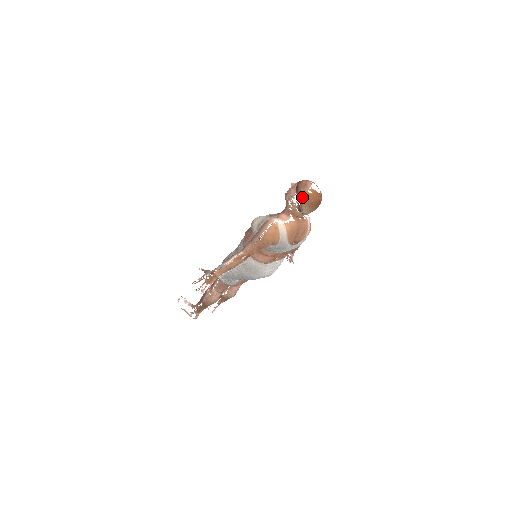
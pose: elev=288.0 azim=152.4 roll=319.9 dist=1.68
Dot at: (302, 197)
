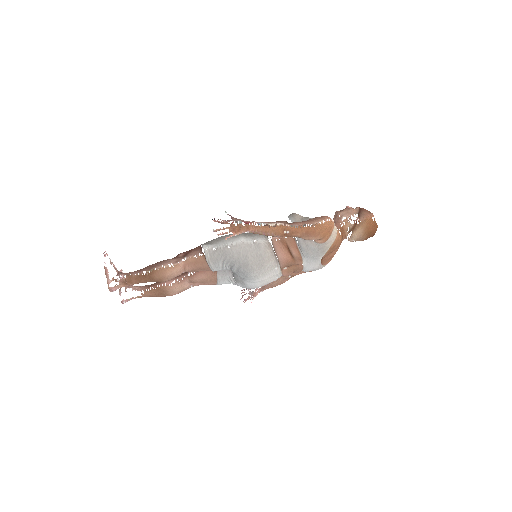
Dot at: (365, 218)
